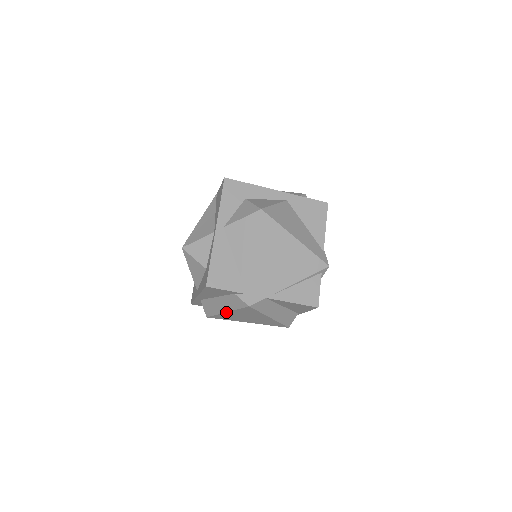
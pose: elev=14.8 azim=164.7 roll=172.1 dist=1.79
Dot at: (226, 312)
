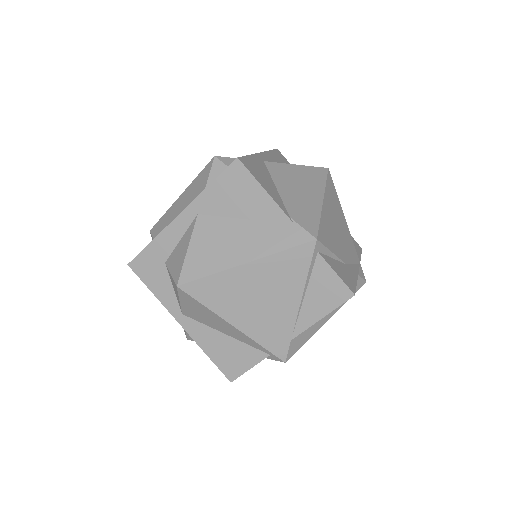
Dot at: occluded
